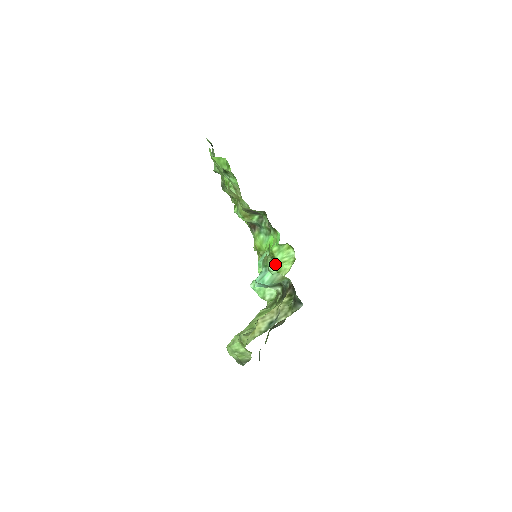
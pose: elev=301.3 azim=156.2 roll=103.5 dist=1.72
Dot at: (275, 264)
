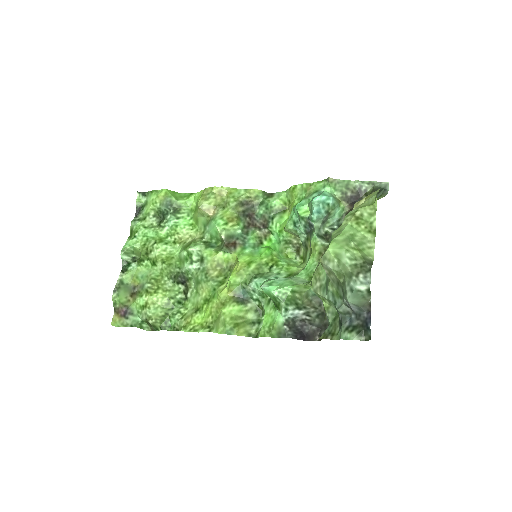
Dot at: (281, 268)
